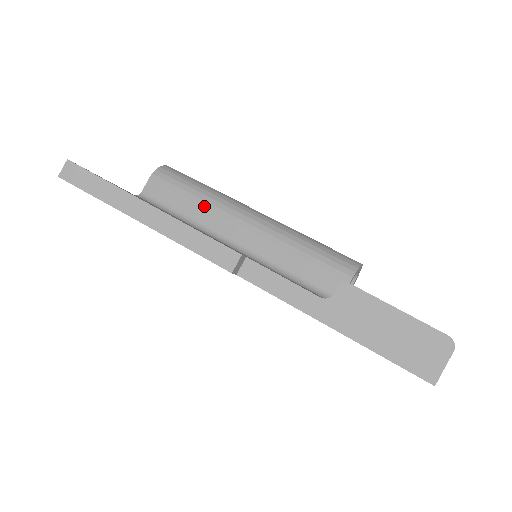
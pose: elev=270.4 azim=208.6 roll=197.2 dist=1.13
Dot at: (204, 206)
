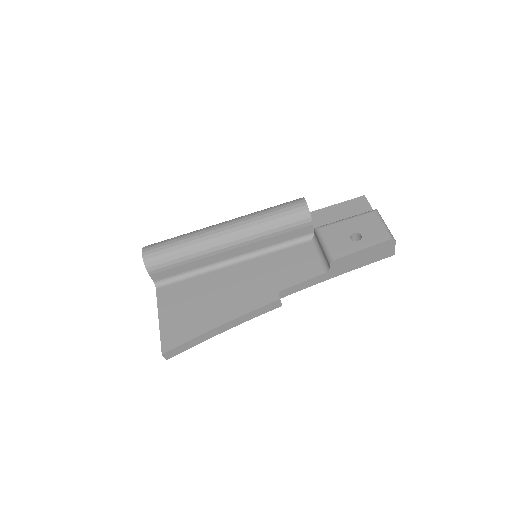
Dot at: (199, 259)
